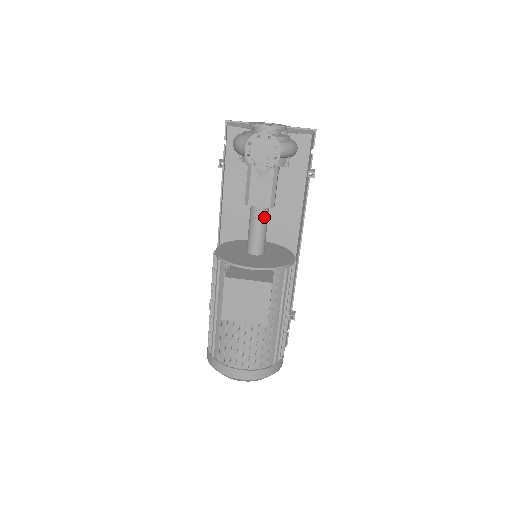
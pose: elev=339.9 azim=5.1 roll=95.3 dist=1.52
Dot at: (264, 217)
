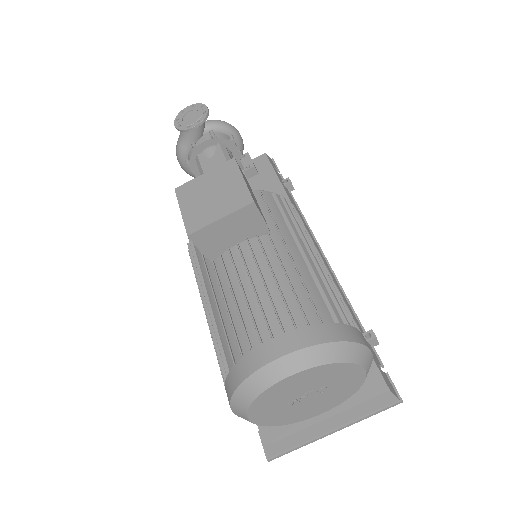
Dot at: occluded
